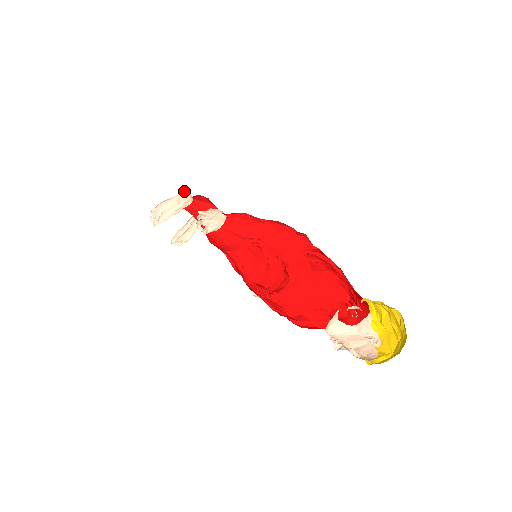
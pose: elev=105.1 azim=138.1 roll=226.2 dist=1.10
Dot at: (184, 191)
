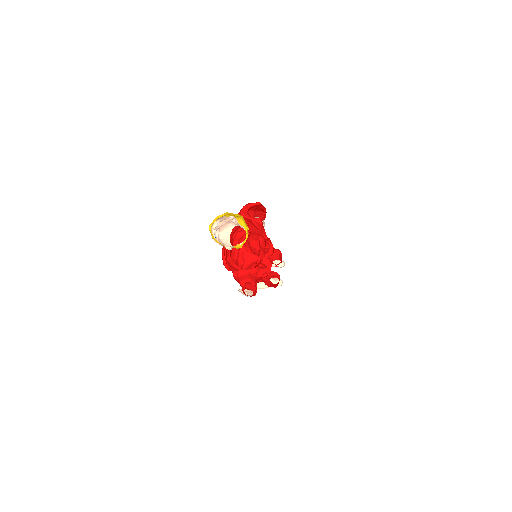
Dot at: (284, 263)
